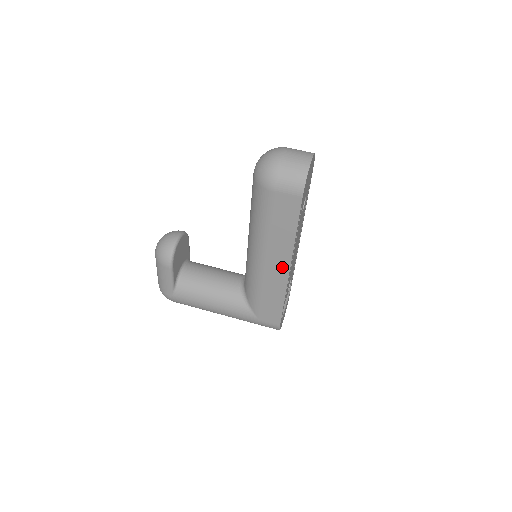
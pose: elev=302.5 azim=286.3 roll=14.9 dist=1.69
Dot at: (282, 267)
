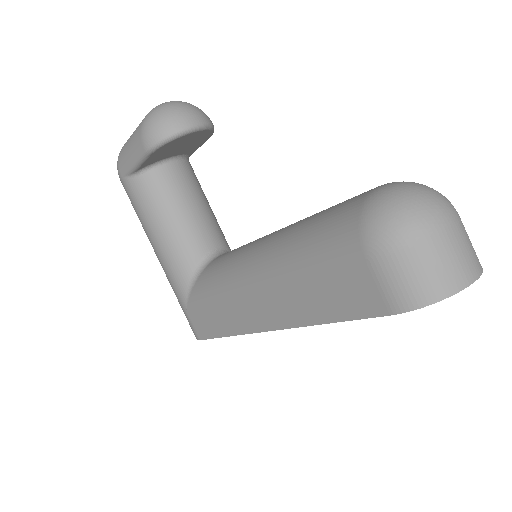
Dot at: (266, 318)
